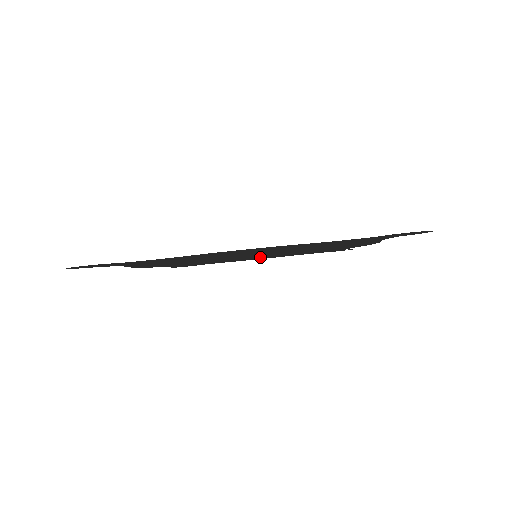
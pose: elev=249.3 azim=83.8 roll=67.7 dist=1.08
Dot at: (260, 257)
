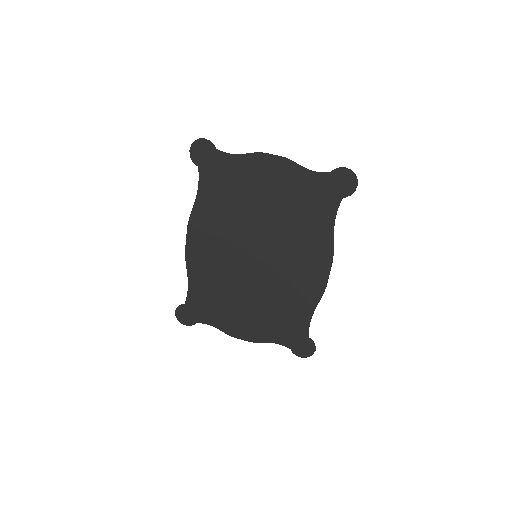
Dot at: (250, 298)
